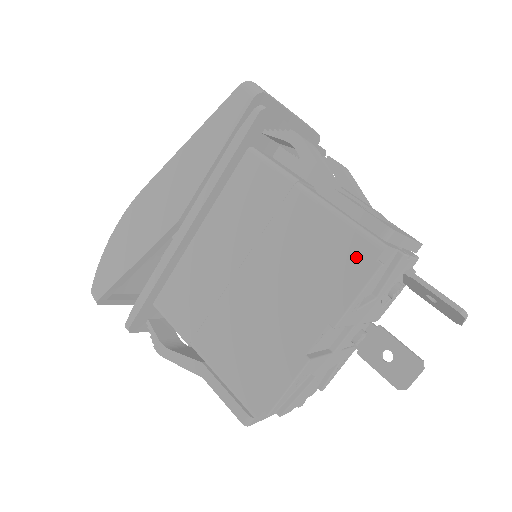
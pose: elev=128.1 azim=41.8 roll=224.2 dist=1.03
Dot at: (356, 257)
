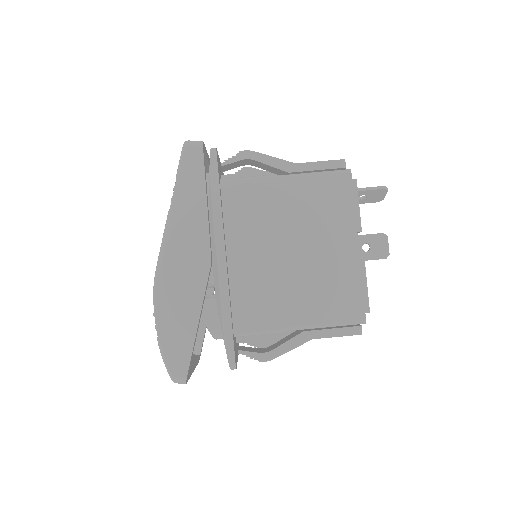
Dot at: (341, 186)
